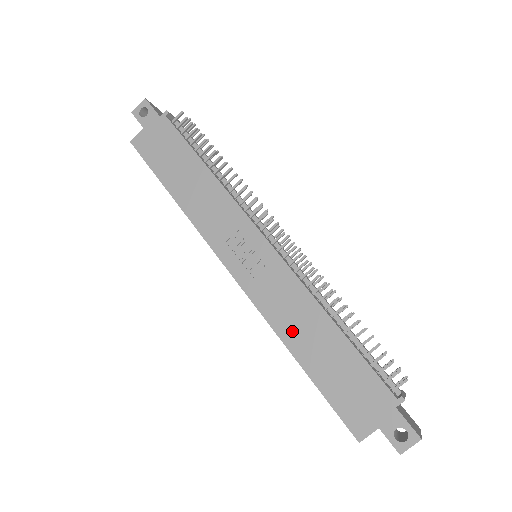
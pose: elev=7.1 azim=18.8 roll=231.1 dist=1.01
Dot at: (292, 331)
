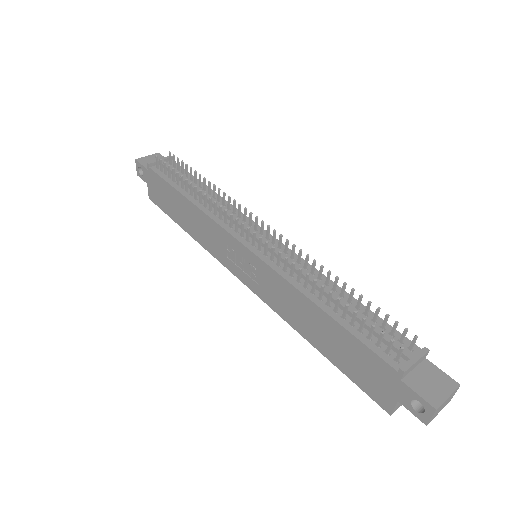
Dot at: (298, 322)
